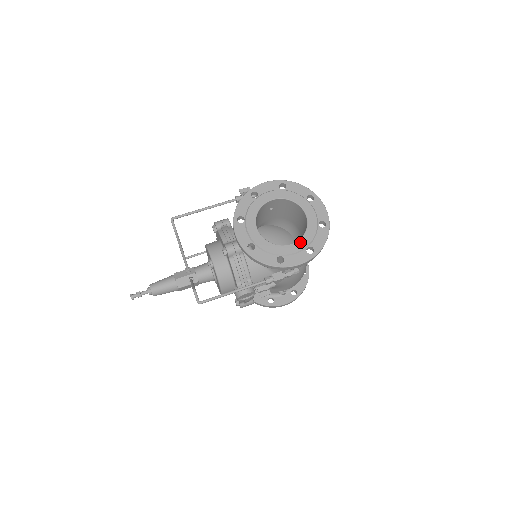
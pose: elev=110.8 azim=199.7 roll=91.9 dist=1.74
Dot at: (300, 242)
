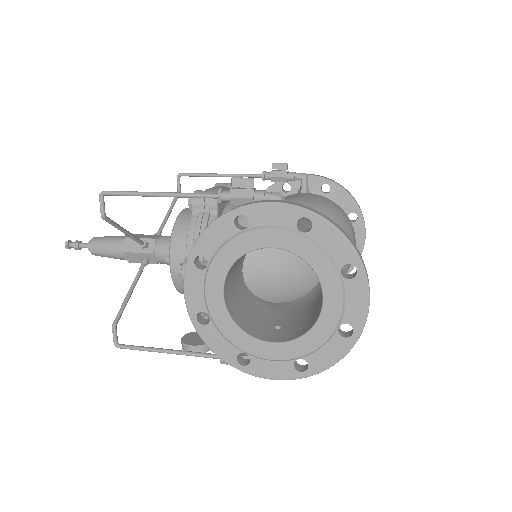
Dot at: (289, 347)
